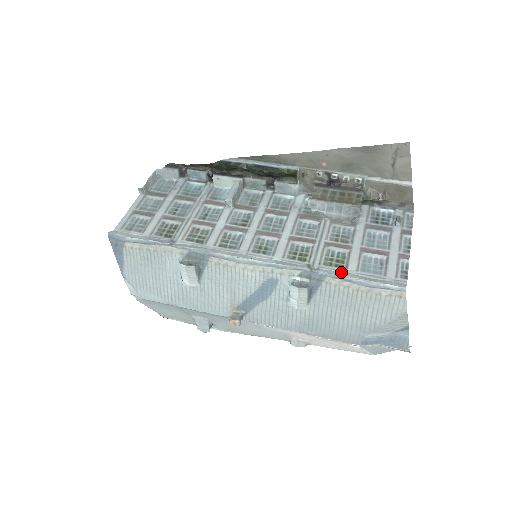
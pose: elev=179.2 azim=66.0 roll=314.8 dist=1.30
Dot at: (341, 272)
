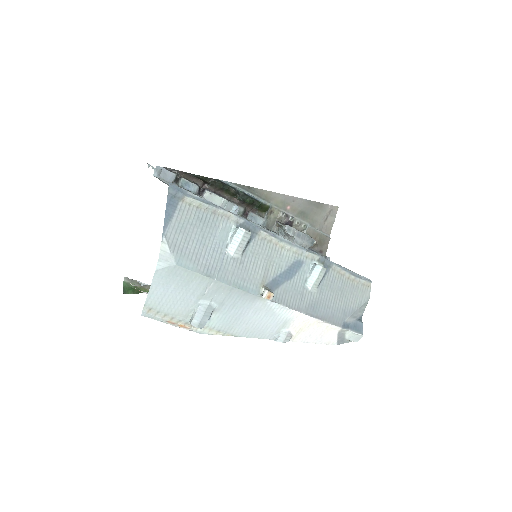
Dot at: occluded
